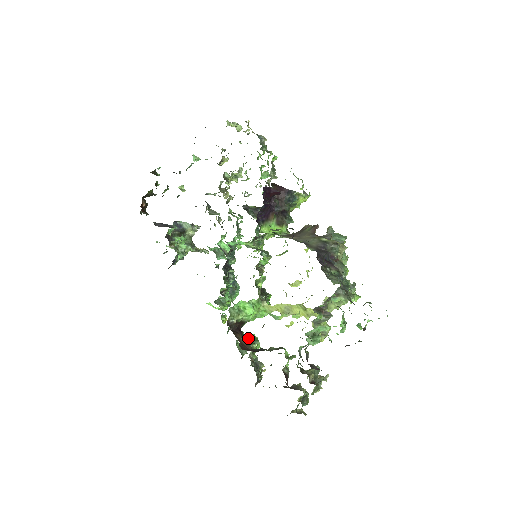
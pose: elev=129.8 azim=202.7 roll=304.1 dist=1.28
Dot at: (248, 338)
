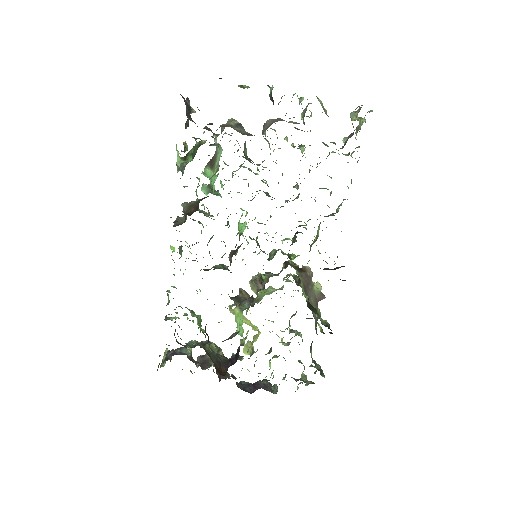
Dot at: (198, 323)
